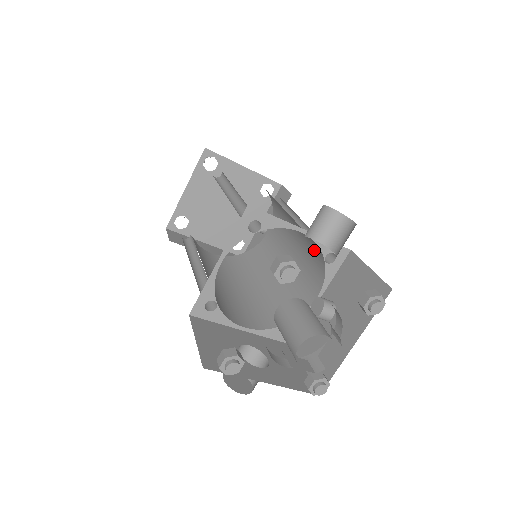
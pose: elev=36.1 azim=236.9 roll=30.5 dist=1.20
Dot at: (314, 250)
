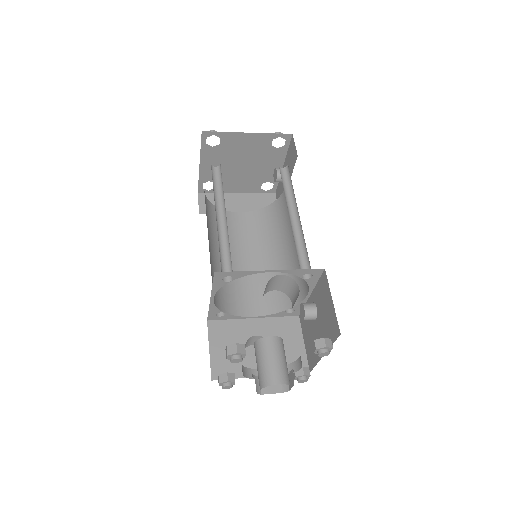
Dot at: (298, 259)
